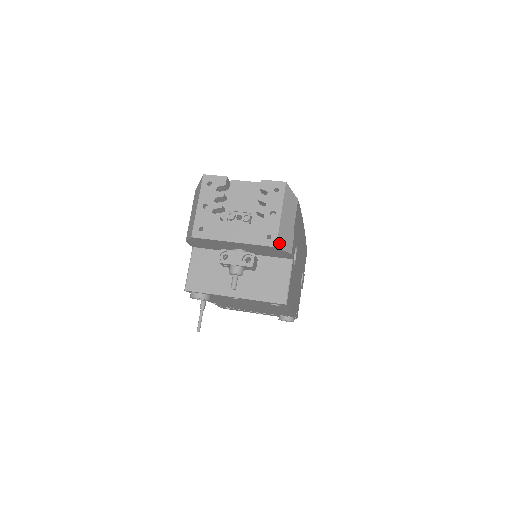
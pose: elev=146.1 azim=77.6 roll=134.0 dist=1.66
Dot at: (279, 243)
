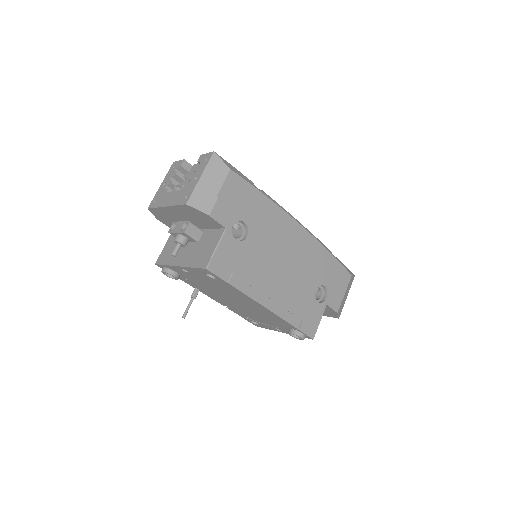
Dot at: (192, 202)
